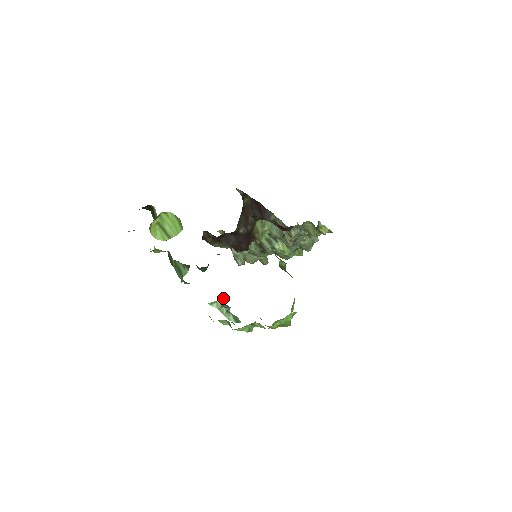
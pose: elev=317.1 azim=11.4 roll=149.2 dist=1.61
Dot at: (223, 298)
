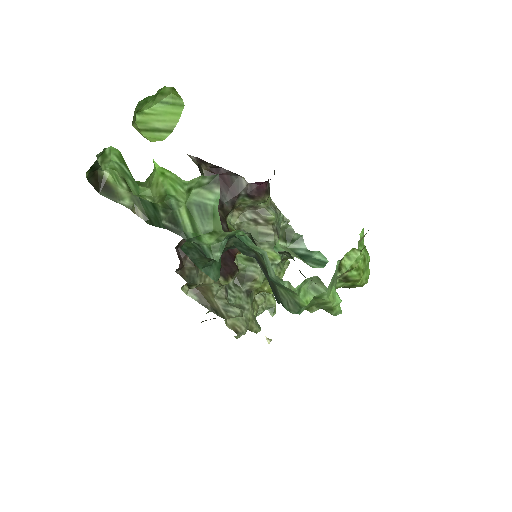
Dot at: (285, 221)
